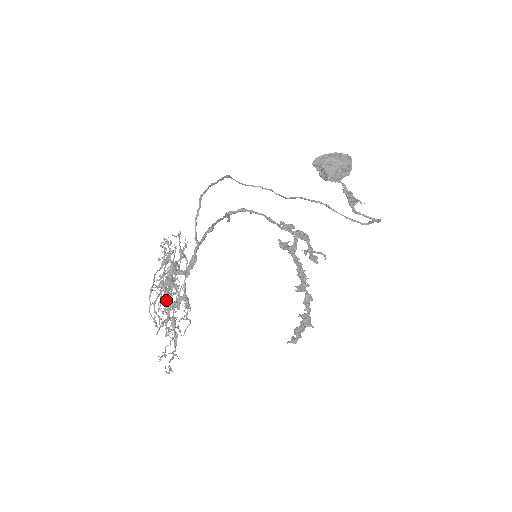
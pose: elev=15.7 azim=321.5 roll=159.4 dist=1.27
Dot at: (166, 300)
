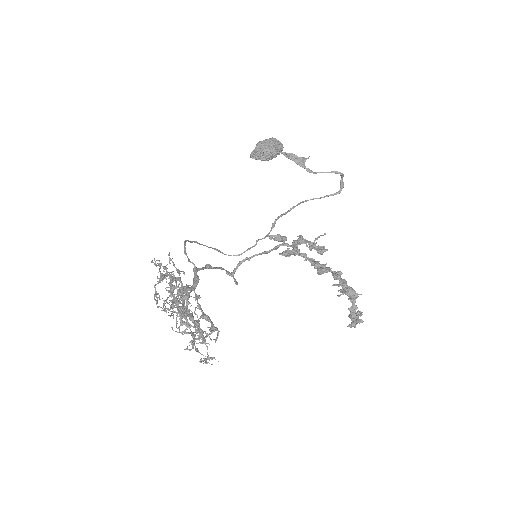
Dot at: (175, 301)
